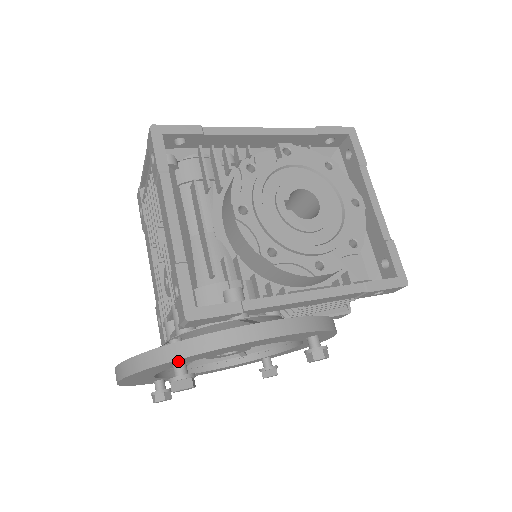
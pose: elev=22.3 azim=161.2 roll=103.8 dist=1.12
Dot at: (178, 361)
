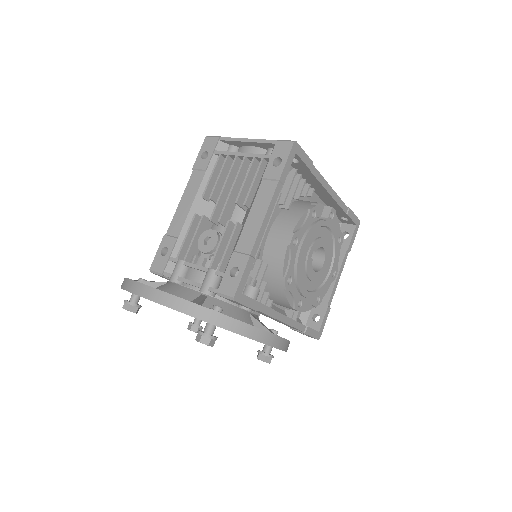
Dot at: occluded
